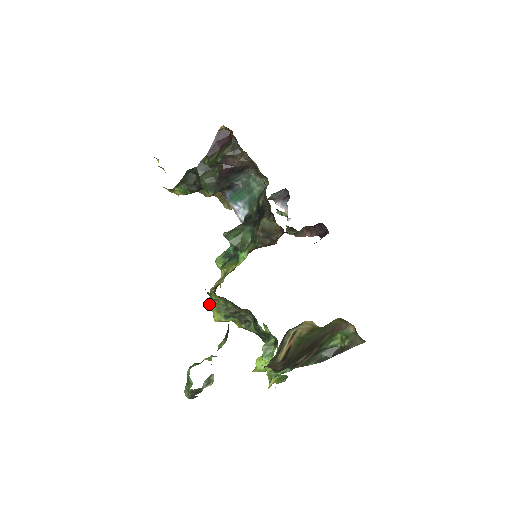
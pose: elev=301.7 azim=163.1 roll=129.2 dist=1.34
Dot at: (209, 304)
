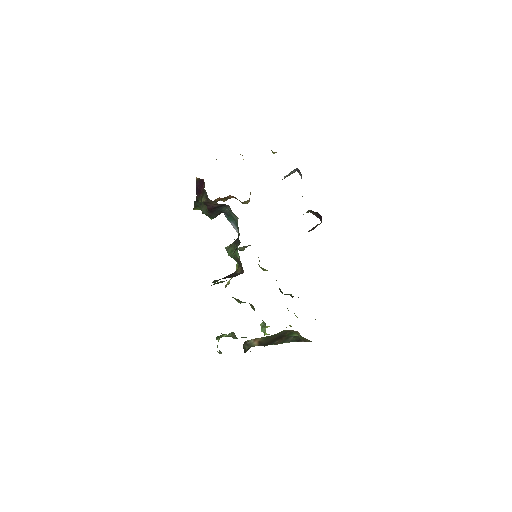
Dot at: occluded
